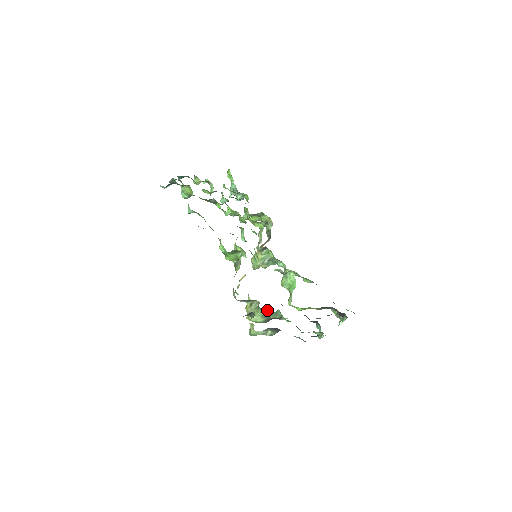
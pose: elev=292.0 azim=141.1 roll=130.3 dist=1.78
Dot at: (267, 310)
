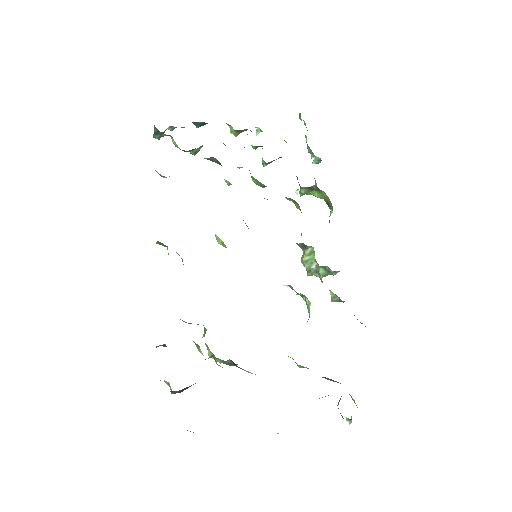
Dot at: occluded
